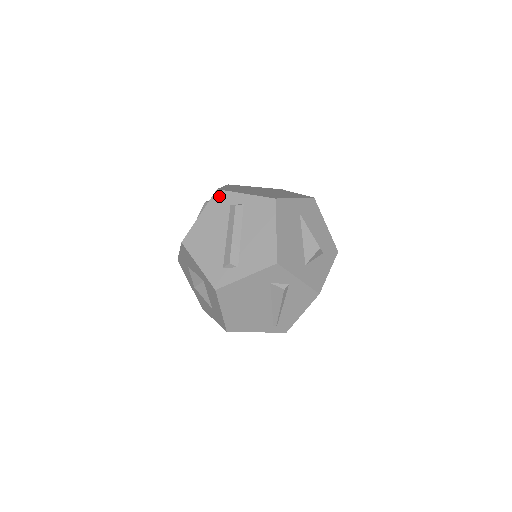
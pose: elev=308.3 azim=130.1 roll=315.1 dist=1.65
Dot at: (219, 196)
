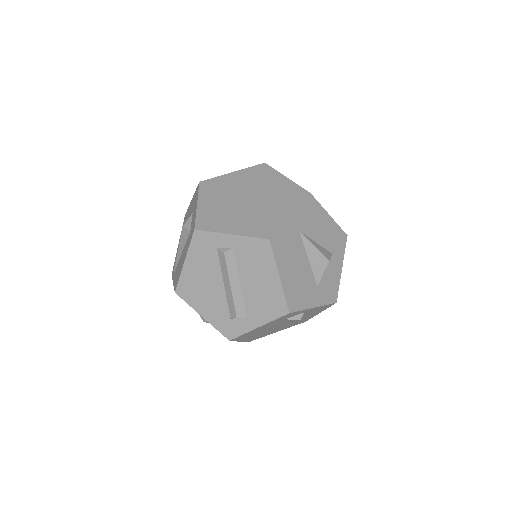
Dot at: (200, 238)
